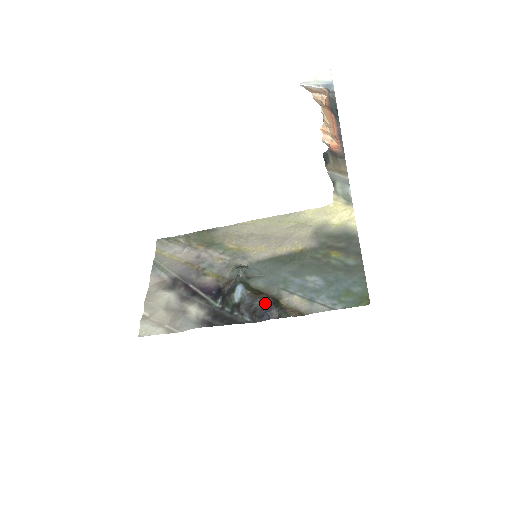
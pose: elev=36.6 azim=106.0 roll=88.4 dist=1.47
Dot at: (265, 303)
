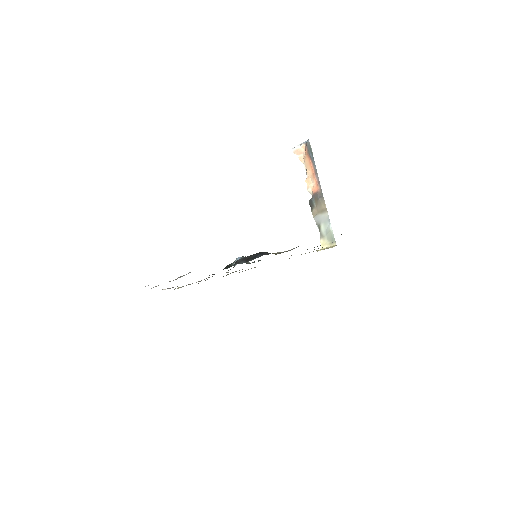
Dot at: occluded
